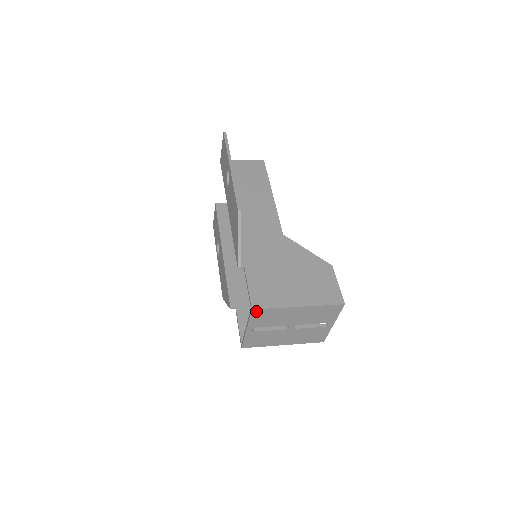
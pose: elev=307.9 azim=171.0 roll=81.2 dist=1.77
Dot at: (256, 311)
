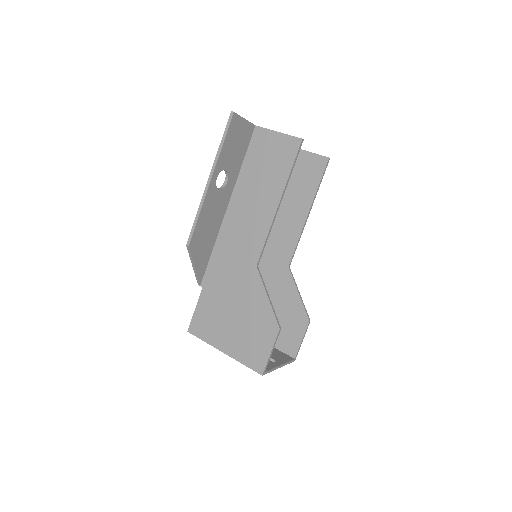
Dot at: (193, 333)
